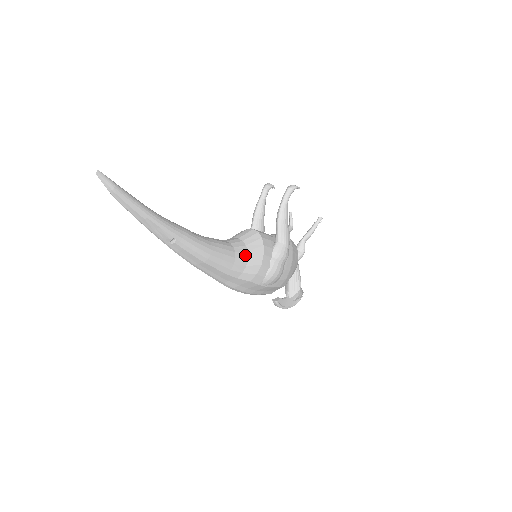
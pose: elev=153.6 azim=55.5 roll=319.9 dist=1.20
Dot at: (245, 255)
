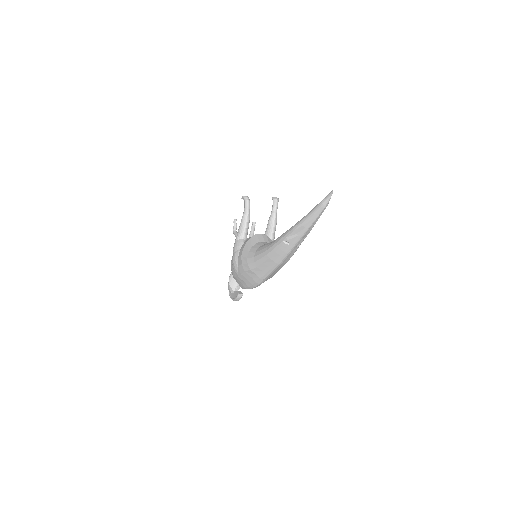
Dot at: occluded
